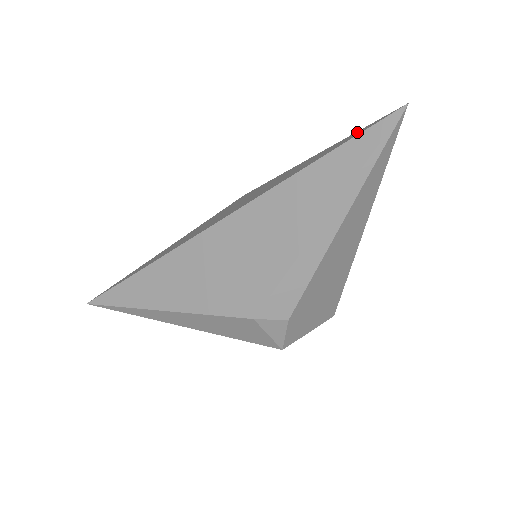
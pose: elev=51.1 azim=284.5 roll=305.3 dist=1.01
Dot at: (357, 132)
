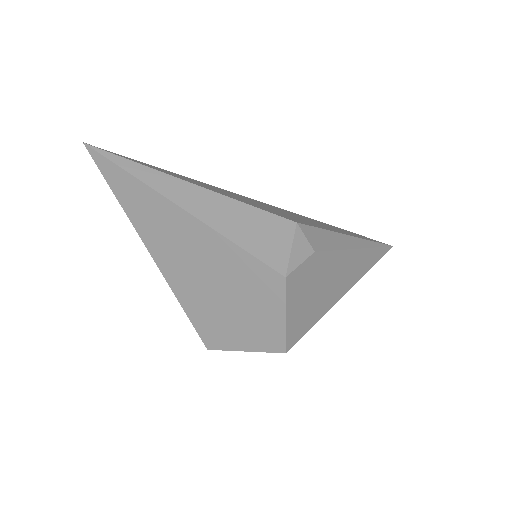
Dot at: occluded
